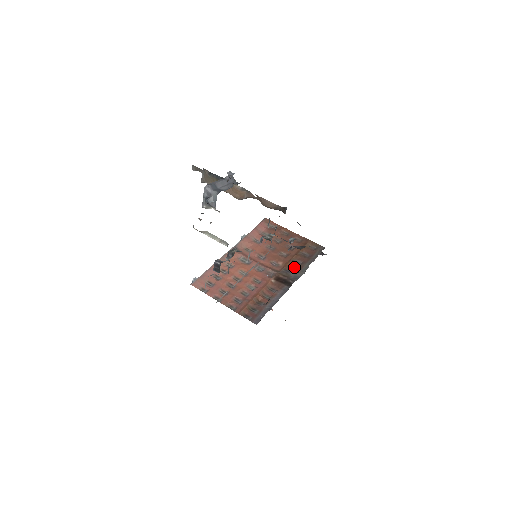
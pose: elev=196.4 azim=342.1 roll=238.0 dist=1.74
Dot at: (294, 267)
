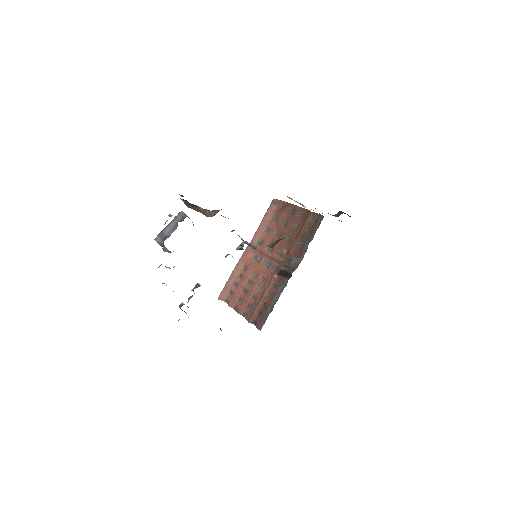
Dot at: (296, 252)
